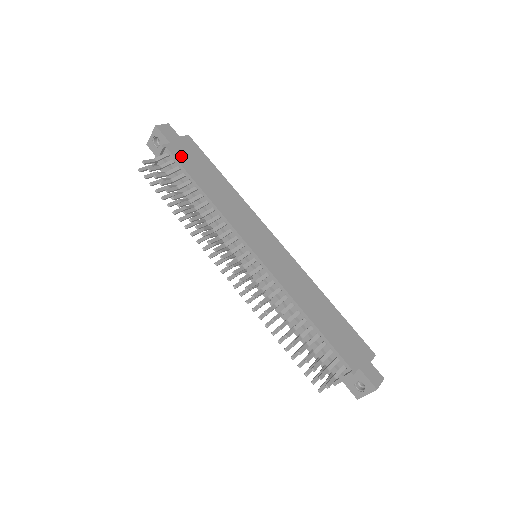
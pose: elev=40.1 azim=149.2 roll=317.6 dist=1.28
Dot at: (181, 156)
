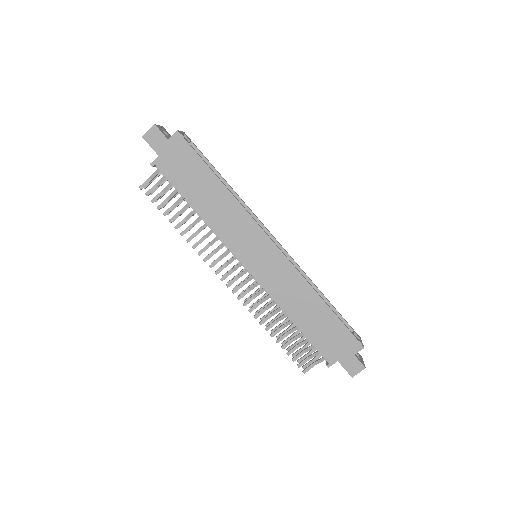
Dot at: (170, 170)
